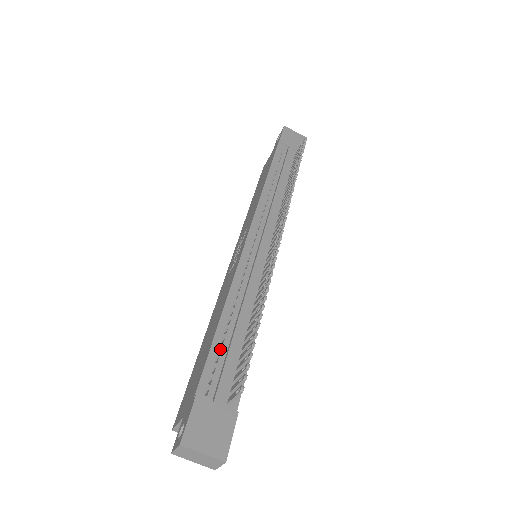
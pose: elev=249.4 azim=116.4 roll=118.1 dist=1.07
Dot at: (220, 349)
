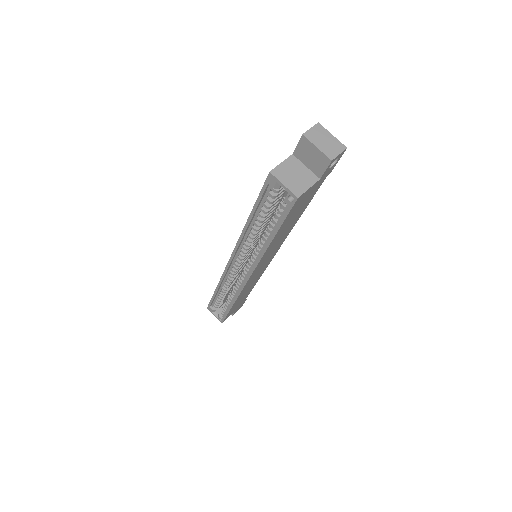
Dot at: occluded
